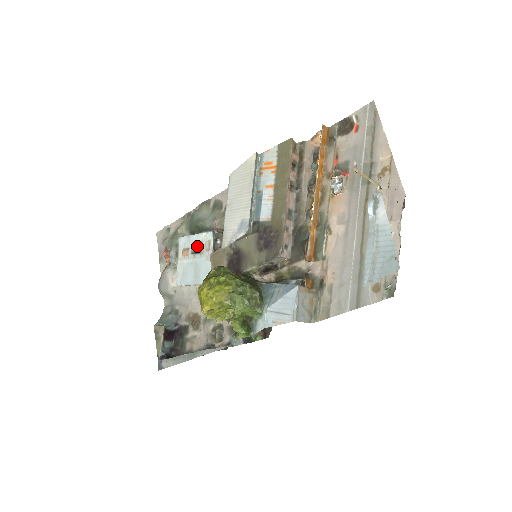
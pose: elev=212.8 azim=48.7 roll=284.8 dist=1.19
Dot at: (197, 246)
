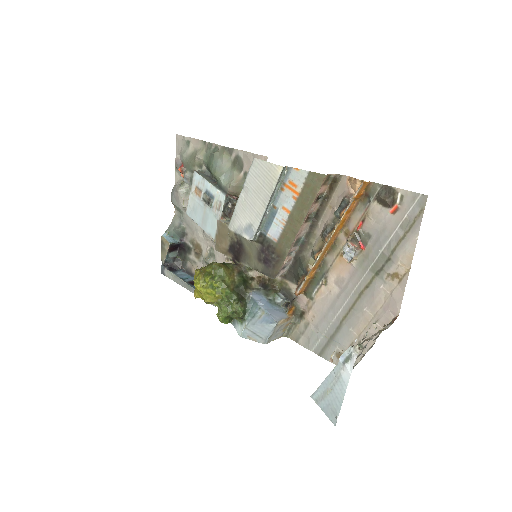
Dot at: (209, 197)
